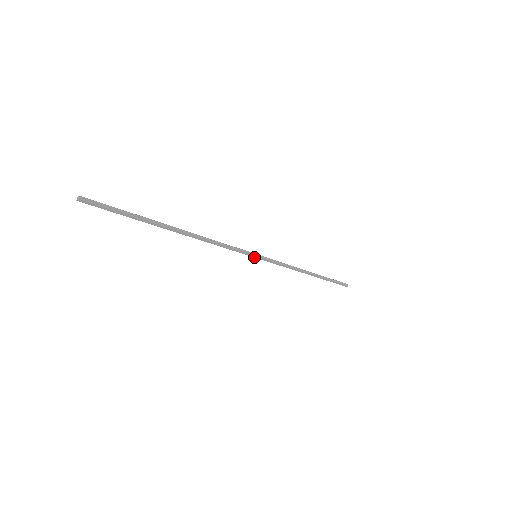
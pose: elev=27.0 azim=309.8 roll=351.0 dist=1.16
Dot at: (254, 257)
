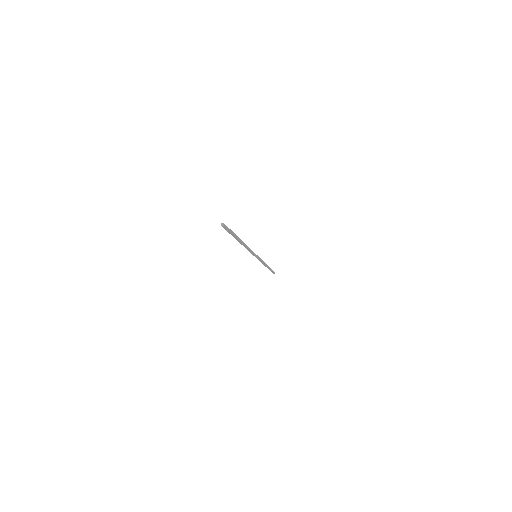
Dot at: (255, 256)
